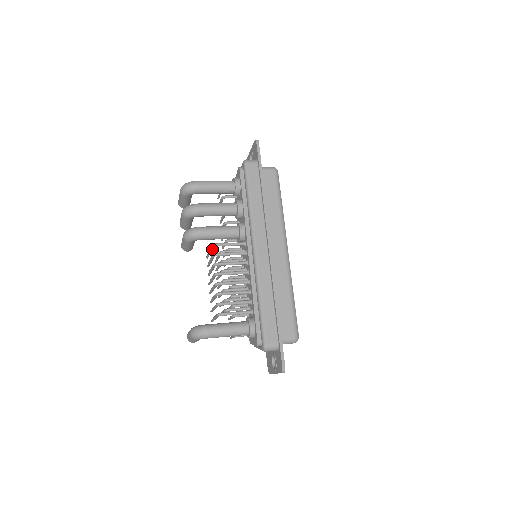
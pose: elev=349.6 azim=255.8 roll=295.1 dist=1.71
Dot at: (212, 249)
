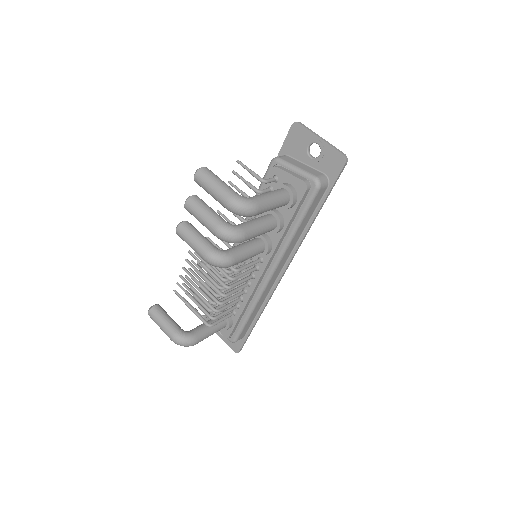
Dot at: occluded
